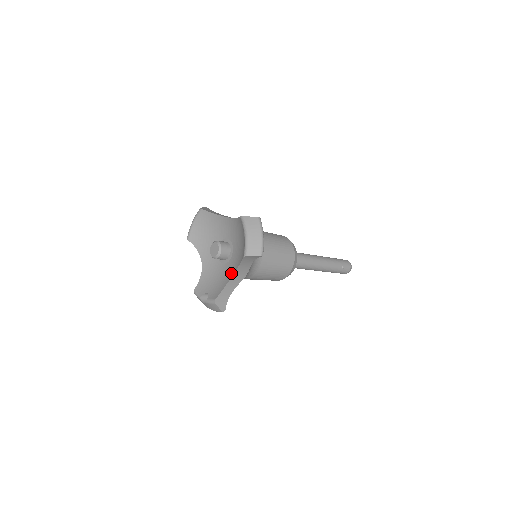
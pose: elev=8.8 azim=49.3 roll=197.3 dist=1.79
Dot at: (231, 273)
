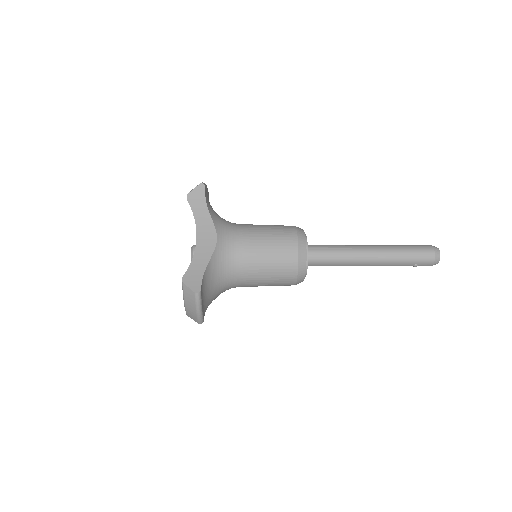
Dot at: occluded
